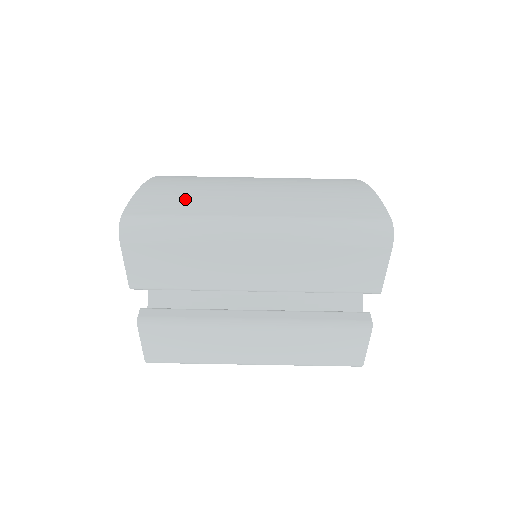
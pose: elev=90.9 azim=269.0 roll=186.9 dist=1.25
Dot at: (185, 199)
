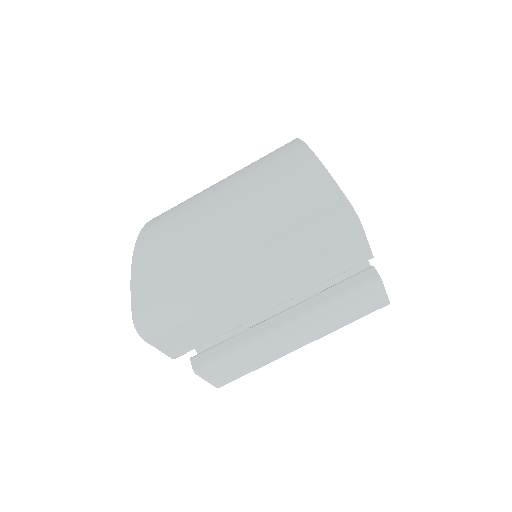
Dot at: (172, 271)
